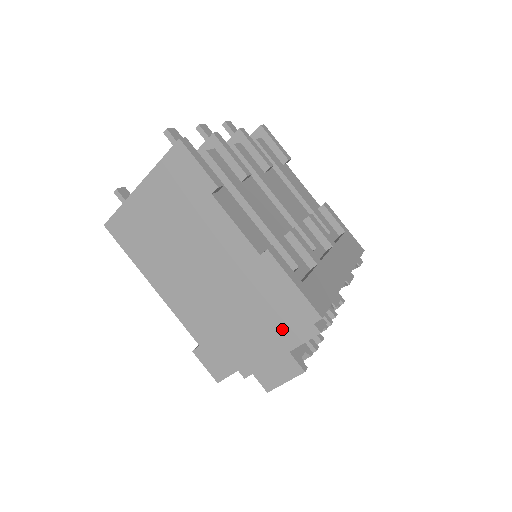
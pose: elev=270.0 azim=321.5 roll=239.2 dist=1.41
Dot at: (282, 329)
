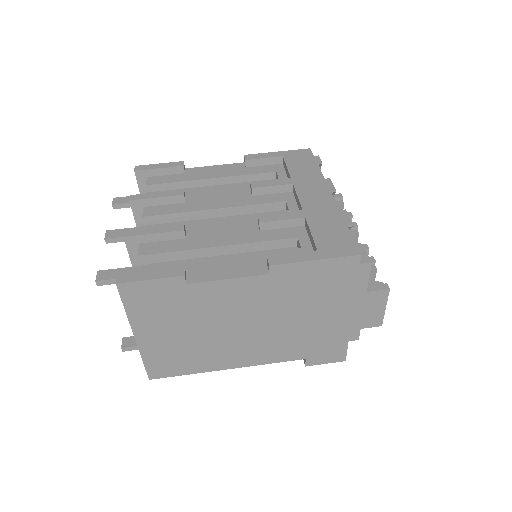
Dot at: (344, 291)
